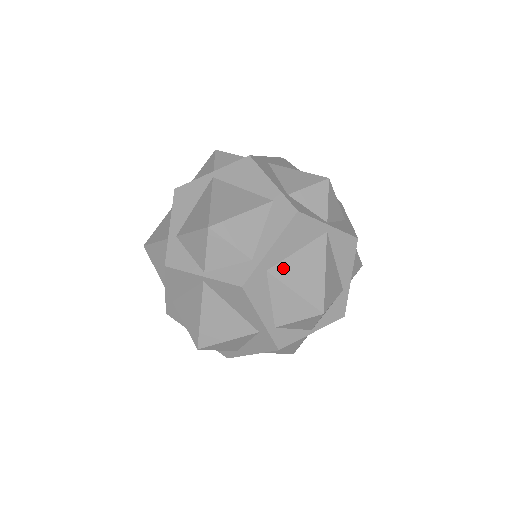
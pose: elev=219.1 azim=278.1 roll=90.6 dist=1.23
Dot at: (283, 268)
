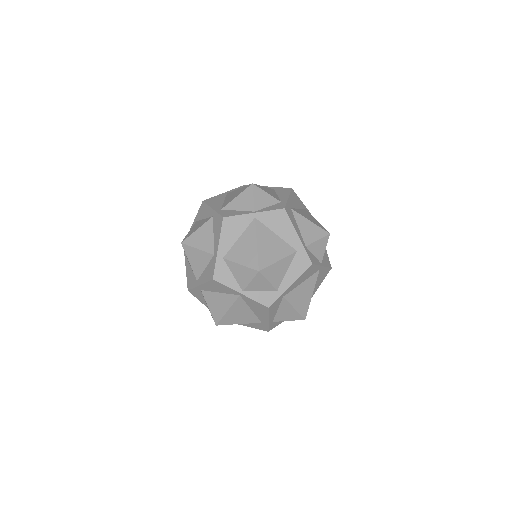
Dot at: (292, 294)
